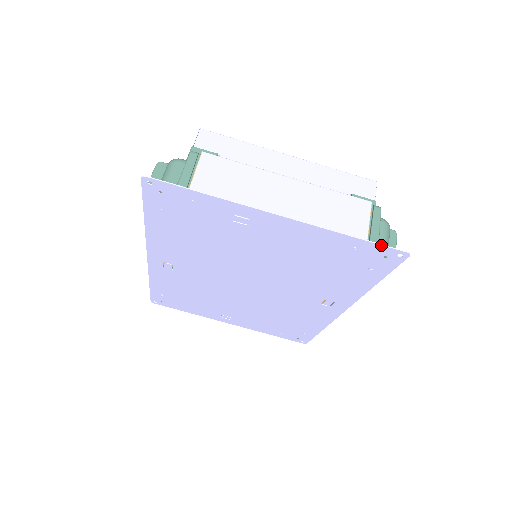
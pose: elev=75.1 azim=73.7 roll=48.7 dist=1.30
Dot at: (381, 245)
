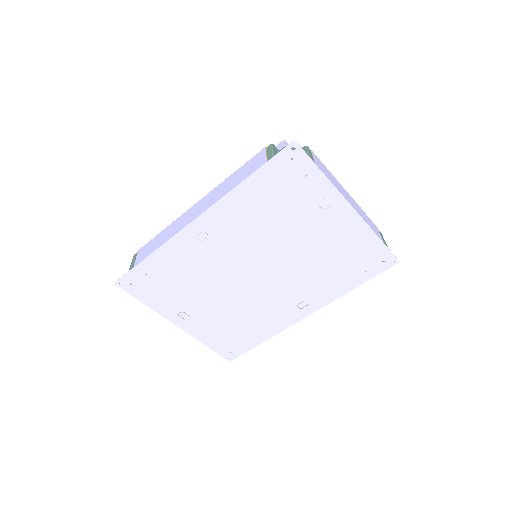
Dot at: (390, 250)
